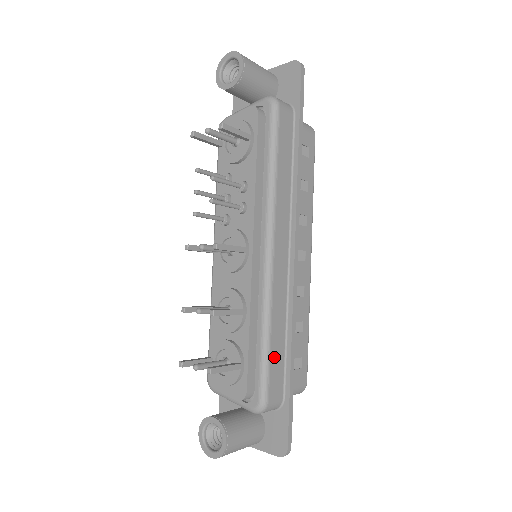
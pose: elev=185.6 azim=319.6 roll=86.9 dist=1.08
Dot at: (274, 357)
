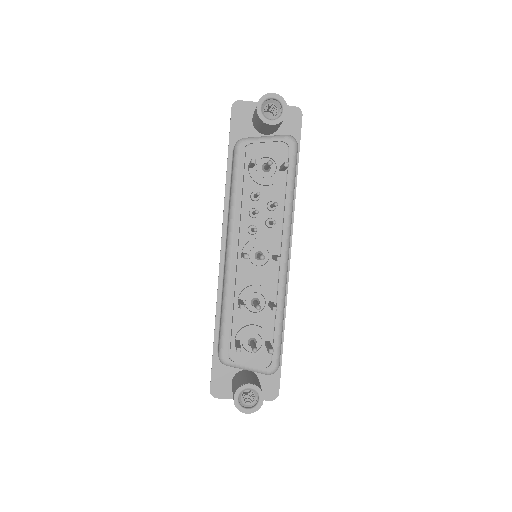
Dot at: occluded
